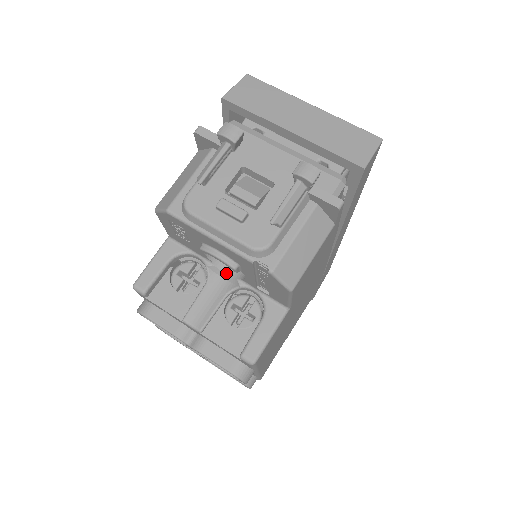
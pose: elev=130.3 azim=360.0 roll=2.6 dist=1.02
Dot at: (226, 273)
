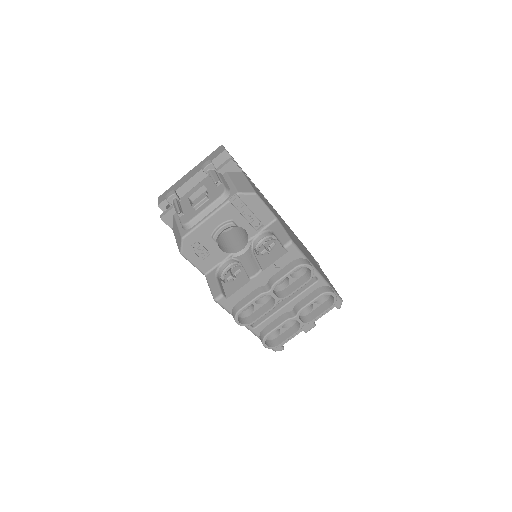
Dot at: (242, 249)
